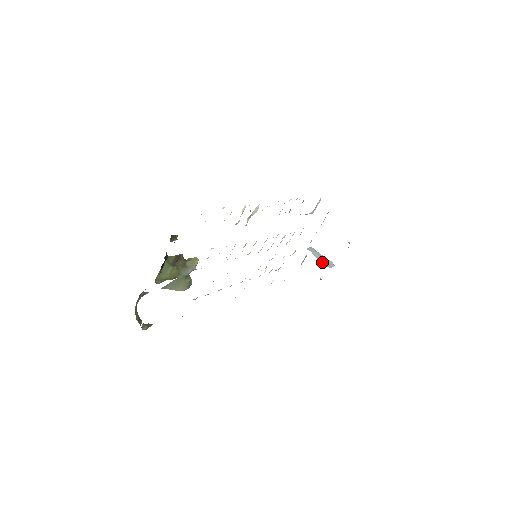
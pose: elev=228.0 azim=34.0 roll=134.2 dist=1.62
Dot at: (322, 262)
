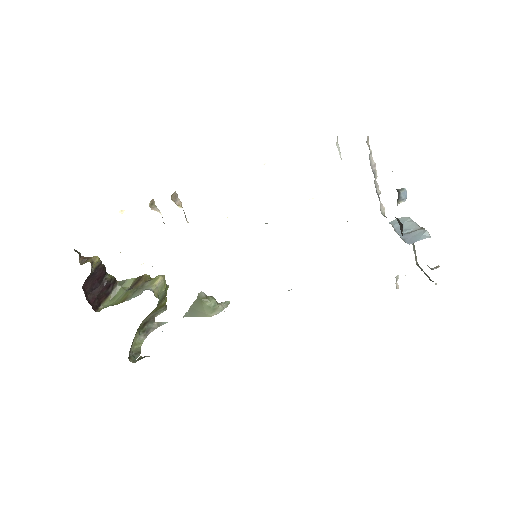
Dot at: (402, 237)
